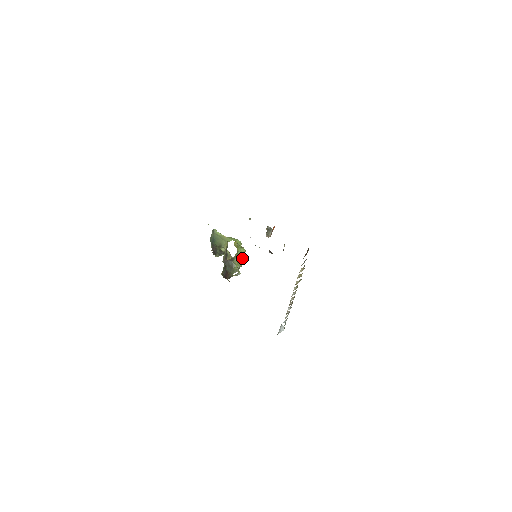
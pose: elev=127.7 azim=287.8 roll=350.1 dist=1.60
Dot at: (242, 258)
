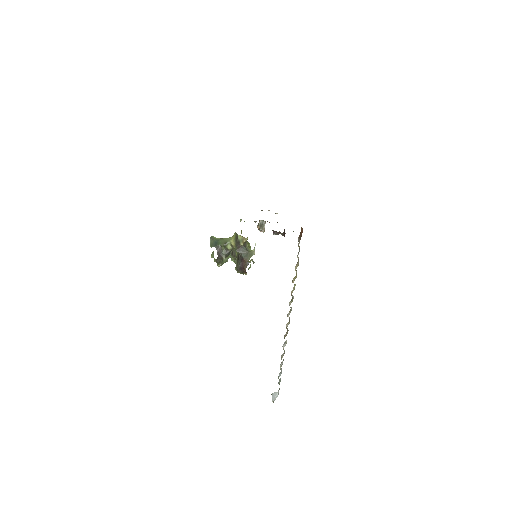
Dot at: occluded
